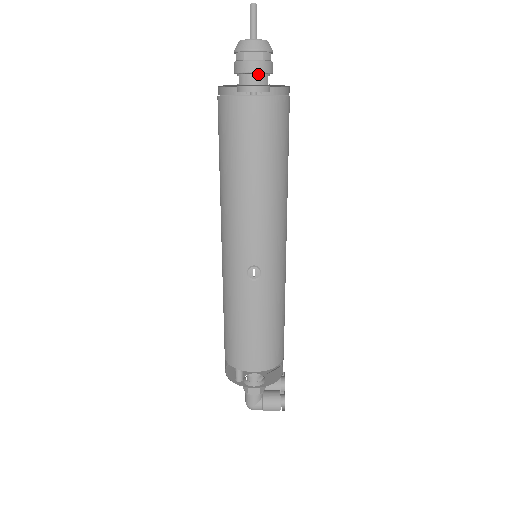
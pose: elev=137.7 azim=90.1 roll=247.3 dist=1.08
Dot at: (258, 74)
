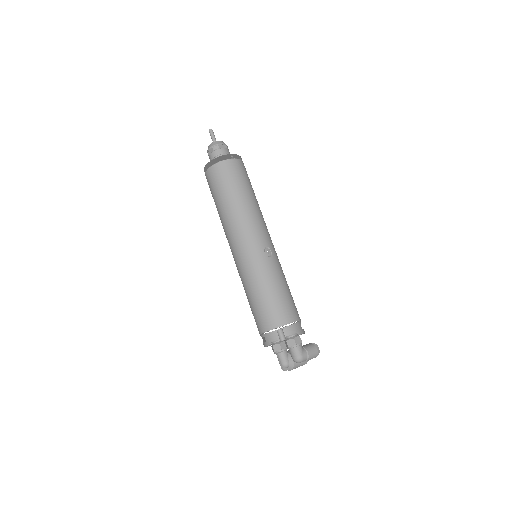
Dot at: occluded
